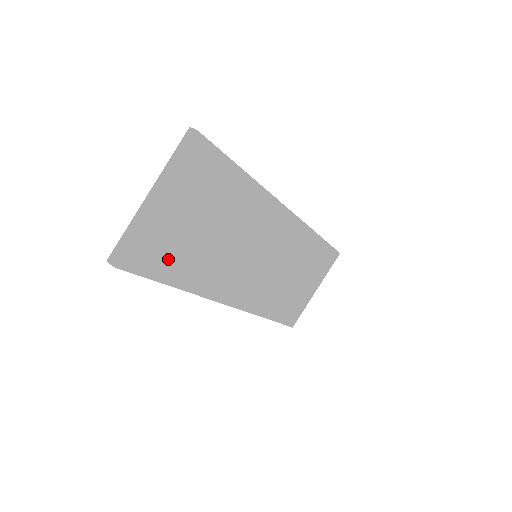
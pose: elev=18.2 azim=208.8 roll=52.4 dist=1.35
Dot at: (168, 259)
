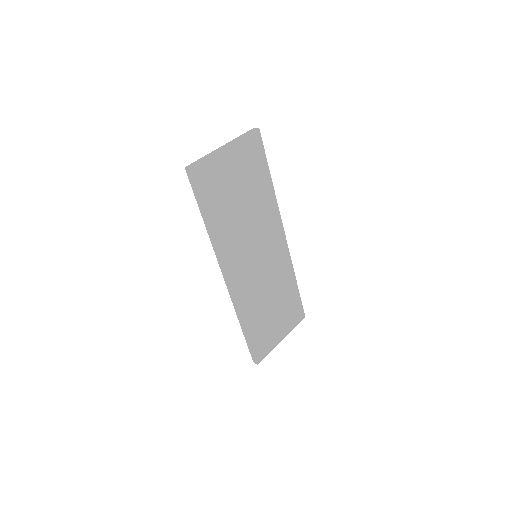
Dot at: (215, 196)
